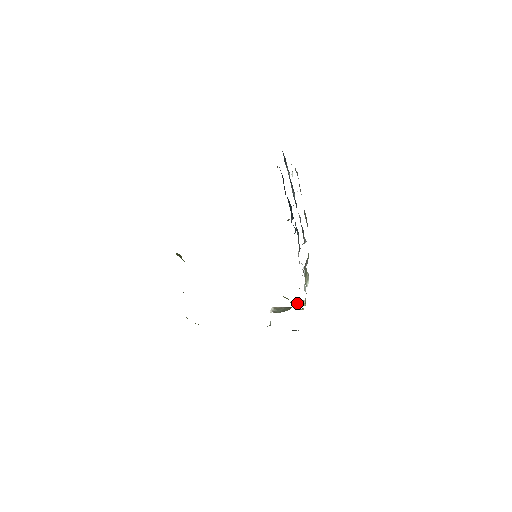
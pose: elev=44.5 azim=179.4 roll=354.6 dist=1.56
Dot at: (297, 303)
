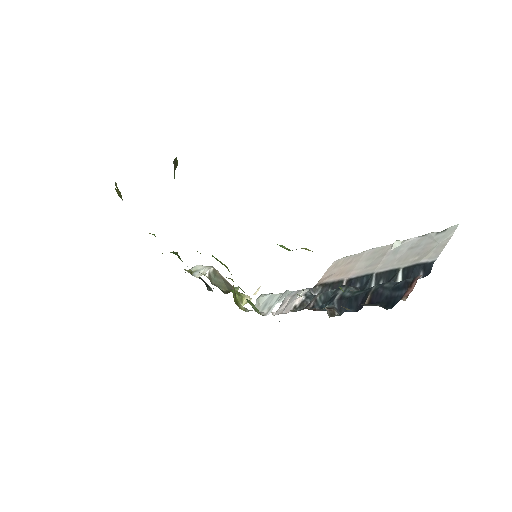
Dot at: (239, 299)
